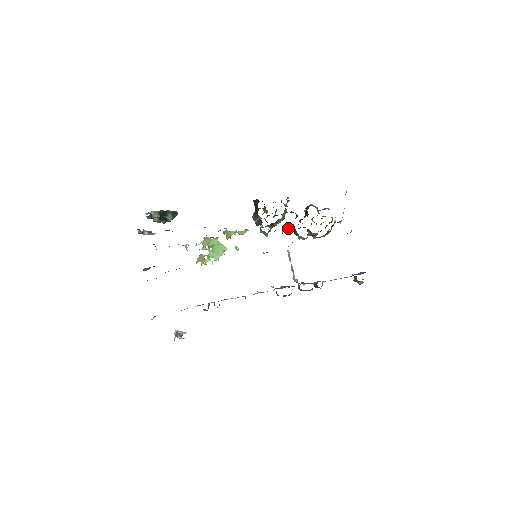
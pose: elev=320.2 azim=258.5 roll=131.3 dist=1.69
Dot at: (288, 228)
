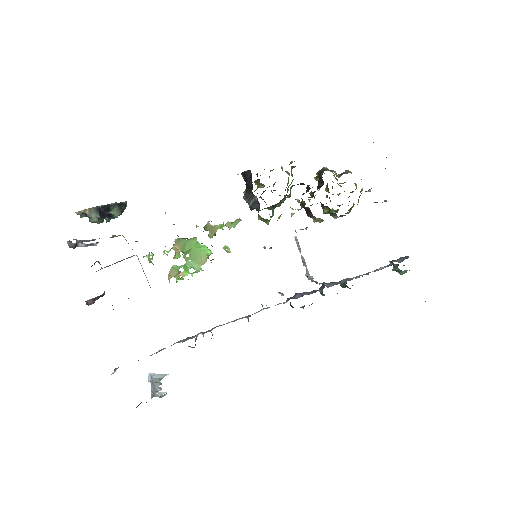
Dot at: (298, 209)
